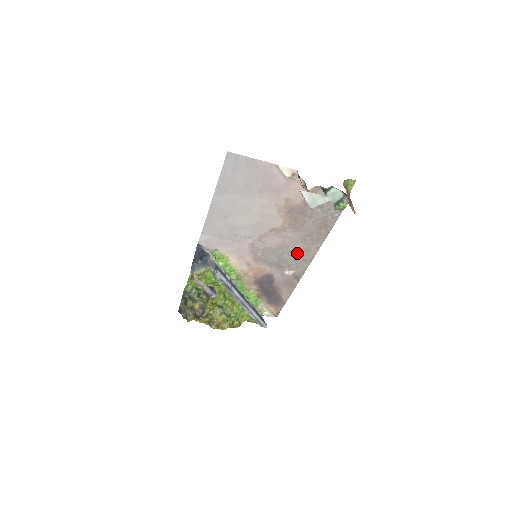
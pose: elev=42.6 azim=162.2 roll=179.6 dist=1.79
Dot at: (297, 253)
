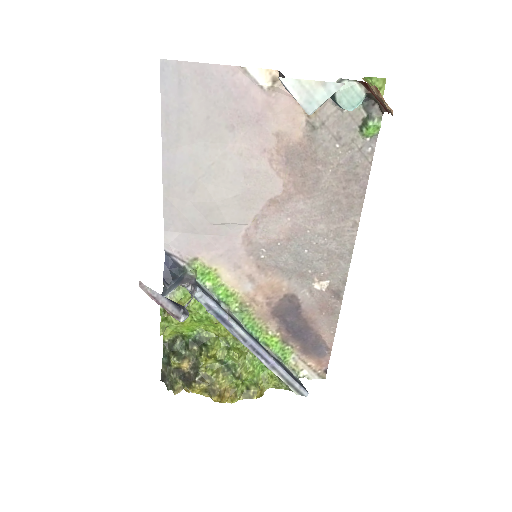
Dot at: (323, 243)
